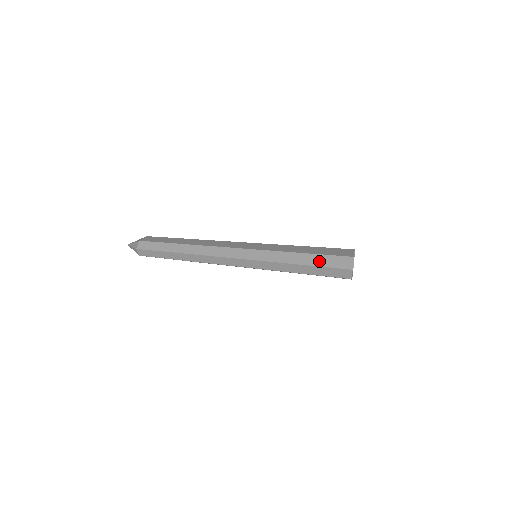
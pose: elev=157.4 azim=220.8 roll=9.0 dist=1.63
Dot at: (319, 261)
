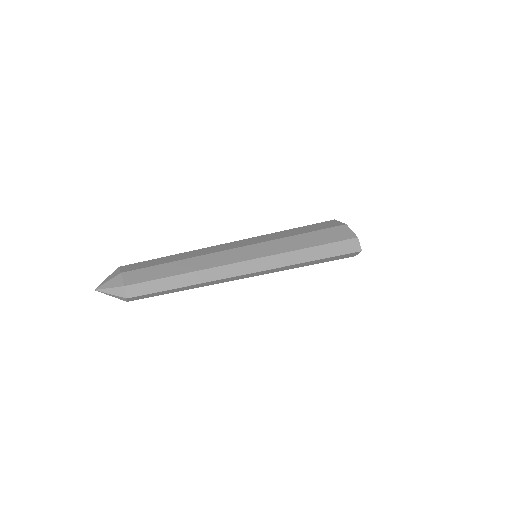
Dot at: (332, 251)
